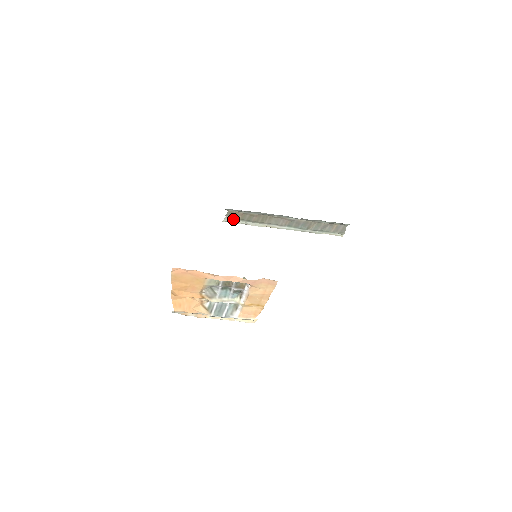
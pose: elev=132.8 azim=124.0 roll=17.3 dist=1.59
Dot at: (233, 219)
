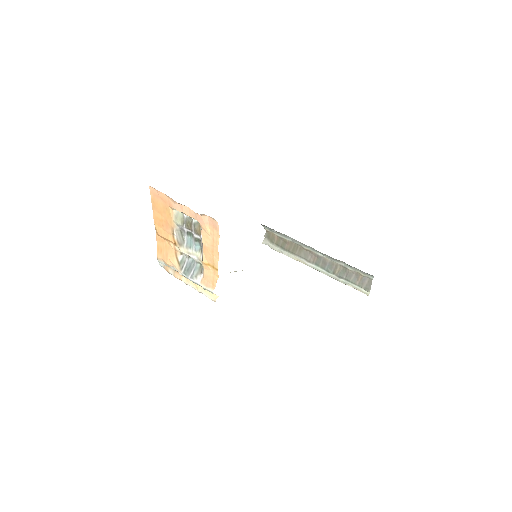
Dot at: (270, 242)
